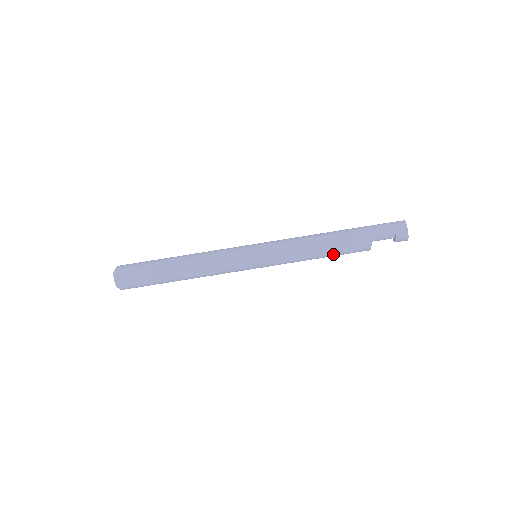
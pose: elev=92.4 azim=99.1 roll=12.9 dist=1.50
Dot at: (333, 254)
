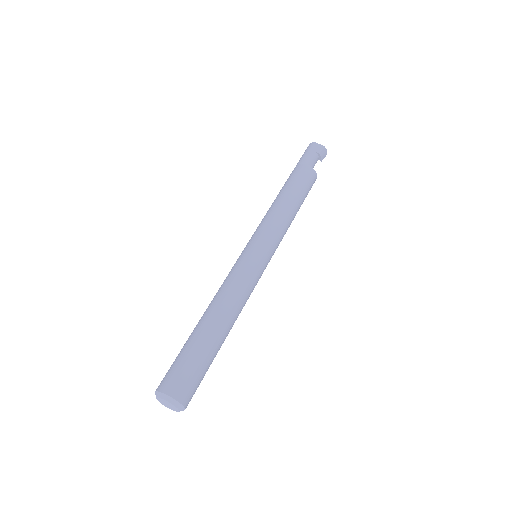
Dot at: (301, 198)
